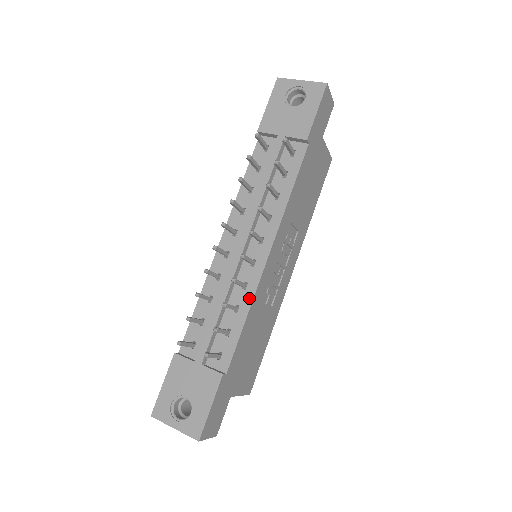
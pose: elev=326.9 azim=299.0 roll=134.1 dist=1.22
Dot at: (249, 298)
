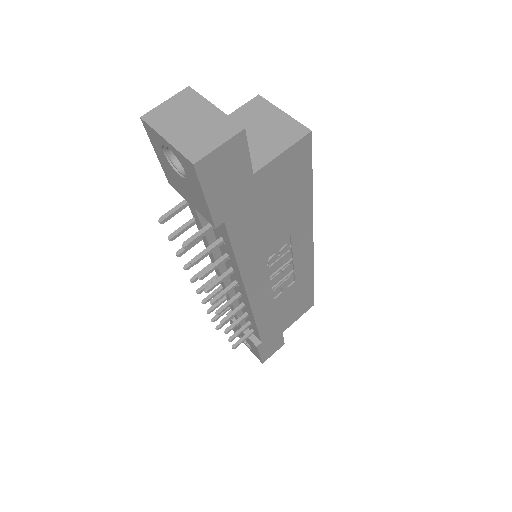
Dot at: (251, 314)
